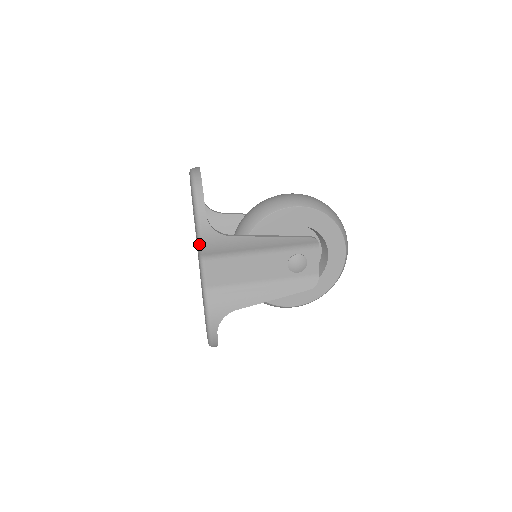
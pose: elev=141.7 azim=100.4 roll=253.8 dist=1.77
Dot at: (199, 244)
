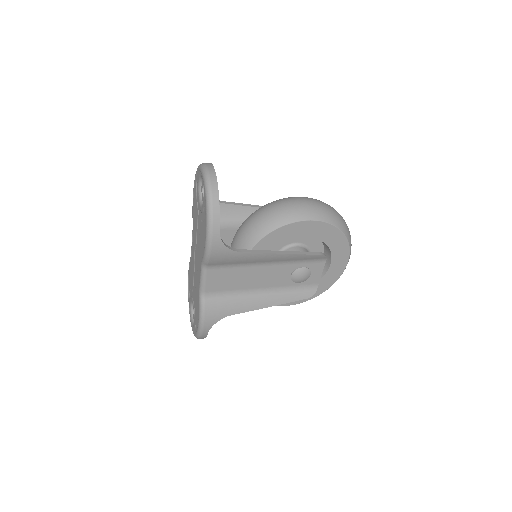
Dot at: (206, 257)
